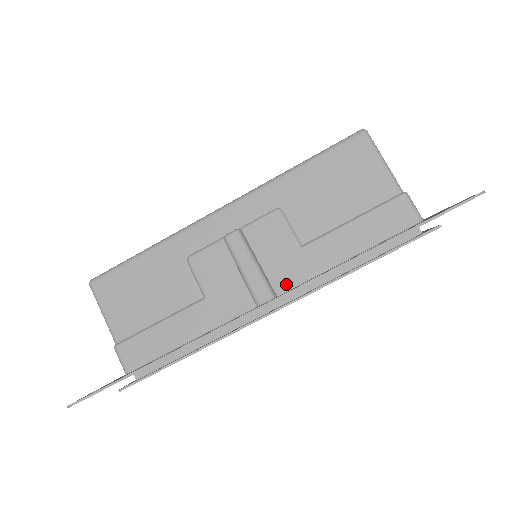
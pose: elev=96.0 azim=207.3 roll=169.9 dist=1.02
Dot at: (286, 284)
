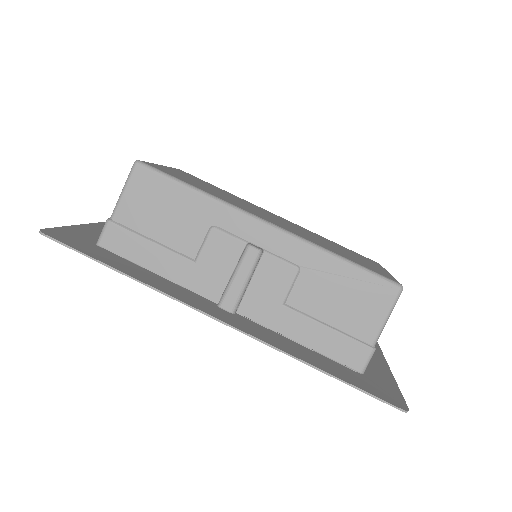
Dot at: (249, 312)
